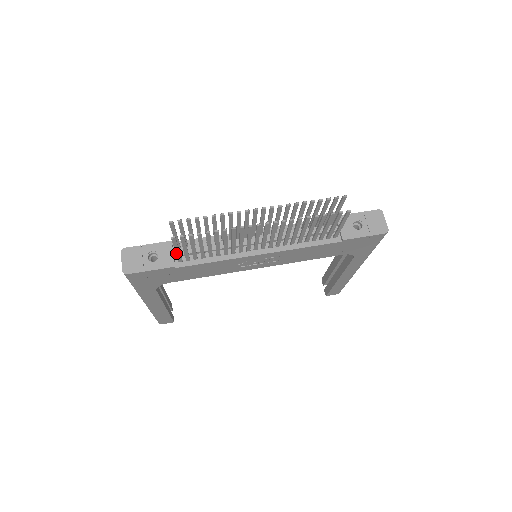
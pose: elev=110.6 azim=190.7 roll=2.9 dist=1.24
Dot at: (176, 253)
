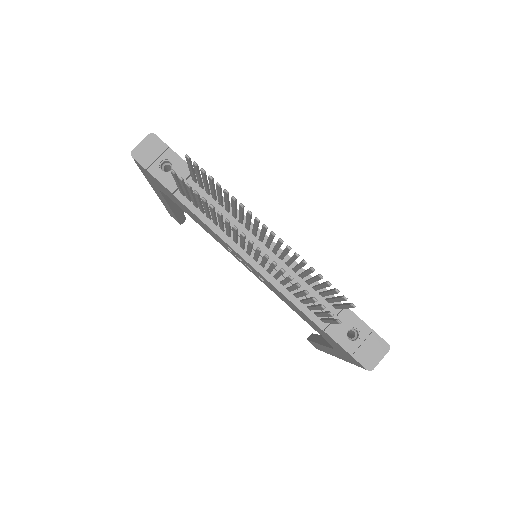
Dot at: (177, 185)
